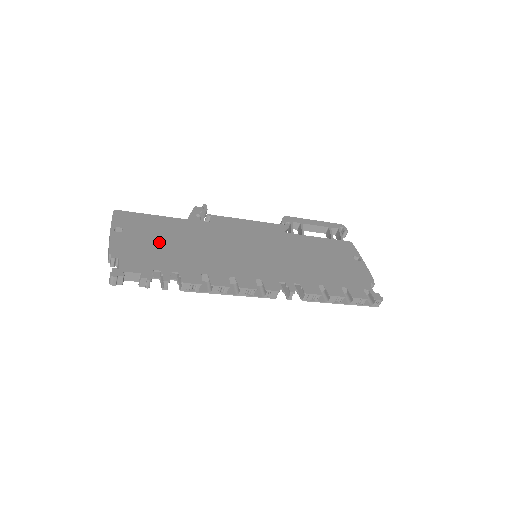
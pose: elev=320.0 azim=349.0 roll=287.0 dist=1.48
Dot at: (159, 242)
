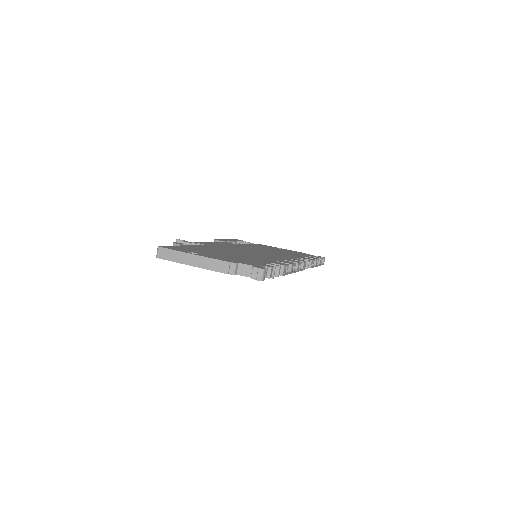
Dot at: (224, 254)
